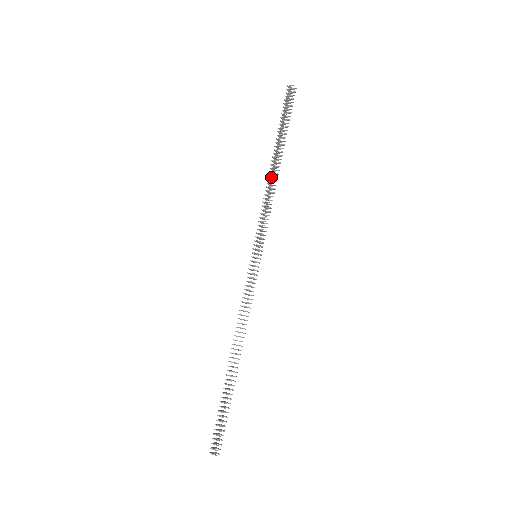
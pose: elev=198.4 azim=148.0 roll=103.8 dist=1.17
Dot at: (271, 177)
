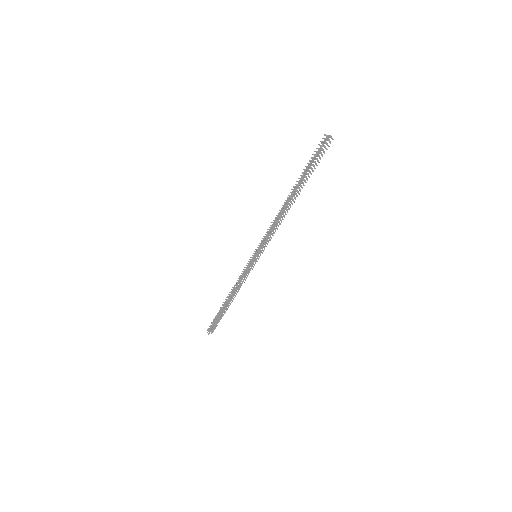
Dot at: (284, 208)
